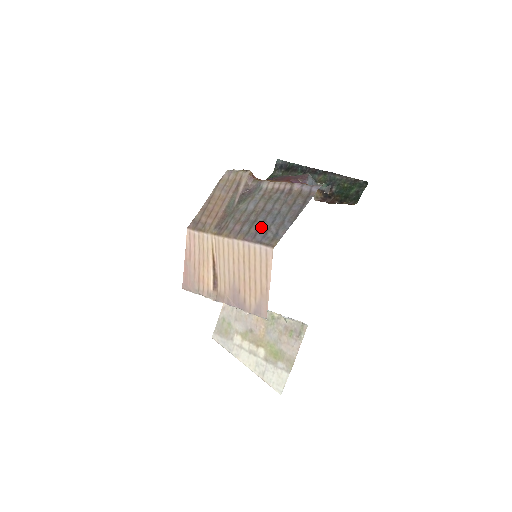
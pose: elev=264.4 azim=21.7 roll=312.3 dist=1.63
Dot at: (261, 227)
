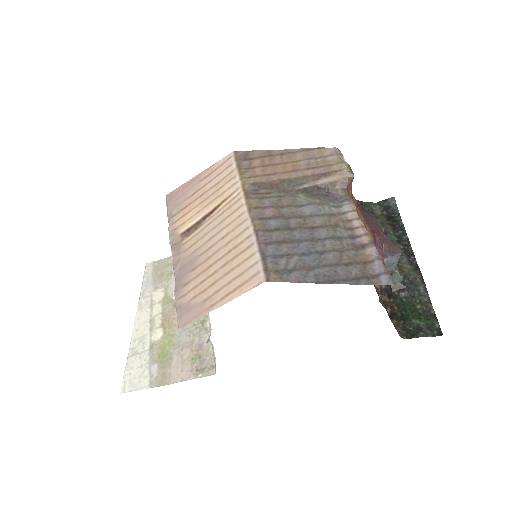
Dot at: (287, 243)
